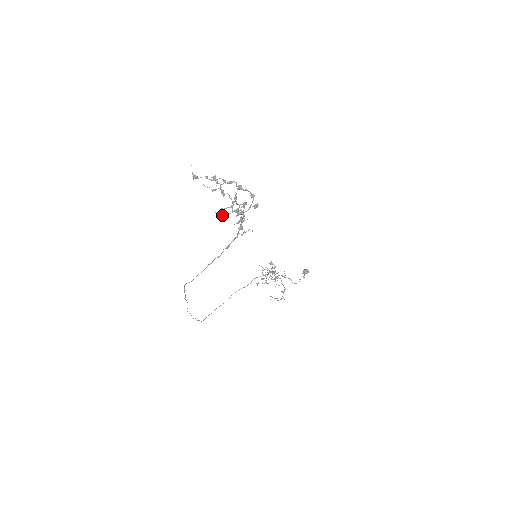
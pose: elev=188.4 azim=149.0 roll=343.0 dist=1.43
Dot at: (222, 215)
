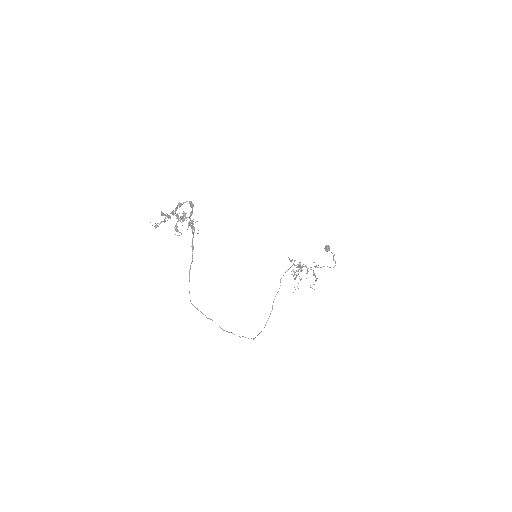
Dot at: occluded
